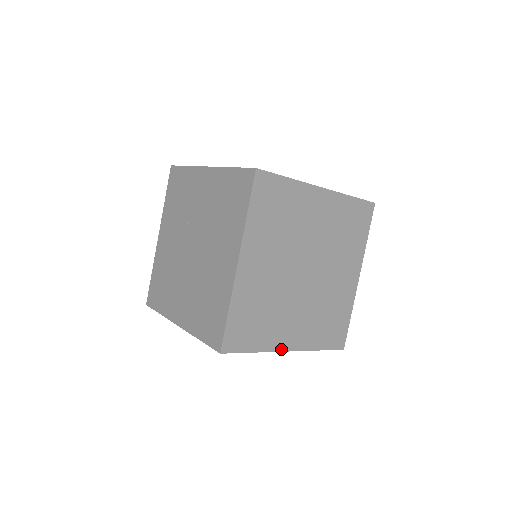
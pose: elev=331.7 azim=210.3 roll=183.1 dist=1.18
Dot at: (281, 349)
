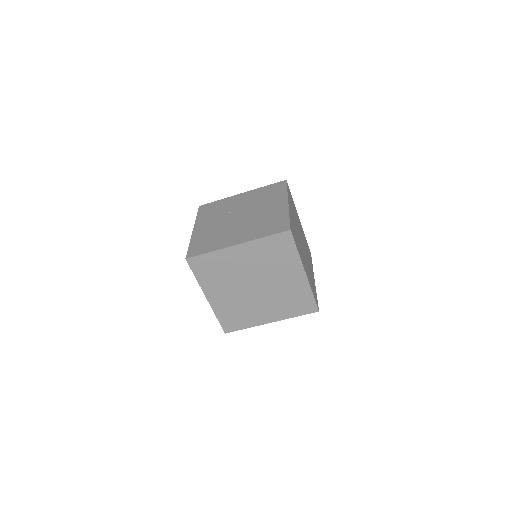
Dot at: (304, 267)
